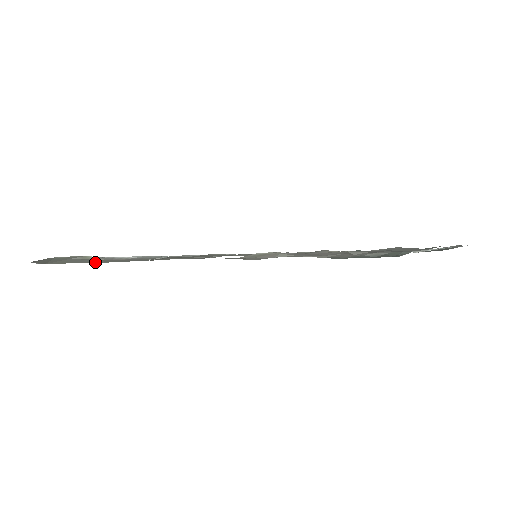
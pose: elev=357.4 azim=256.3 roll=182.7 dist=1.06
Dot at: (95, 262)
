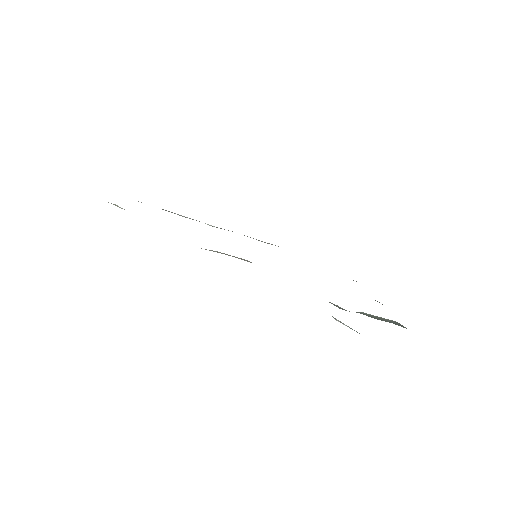
Dot at: occluded
